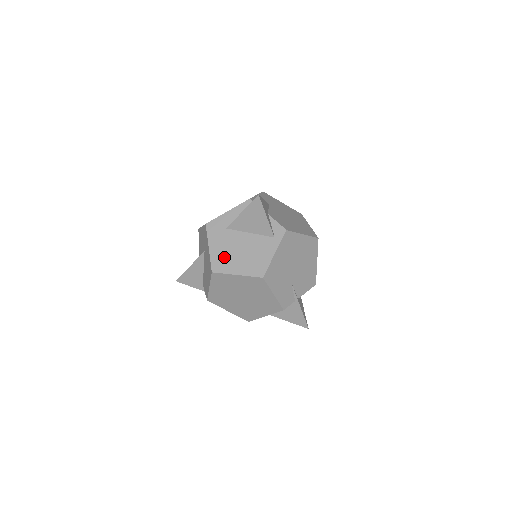
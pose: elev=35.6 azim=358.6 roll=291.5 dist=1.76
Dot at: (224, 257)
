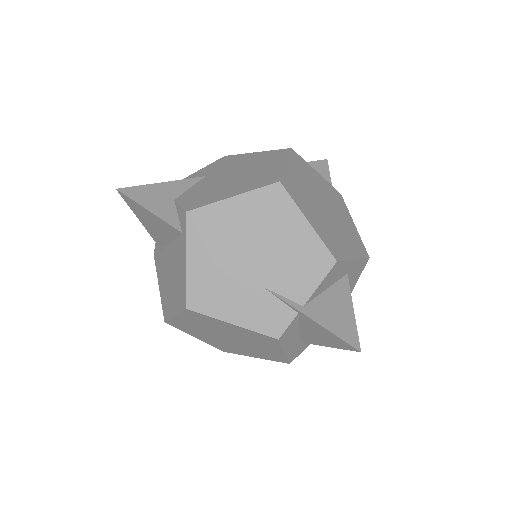
Dot at: (166, 294)
